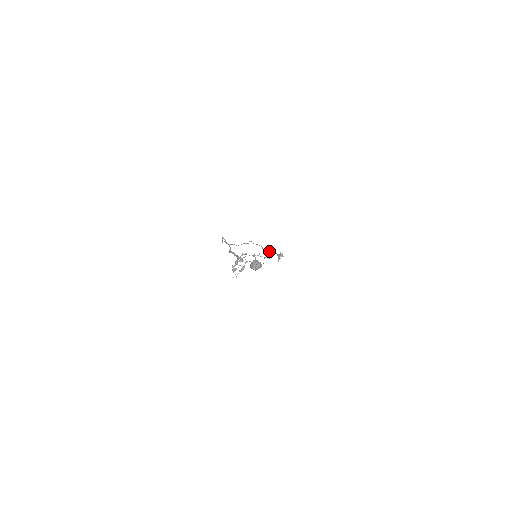
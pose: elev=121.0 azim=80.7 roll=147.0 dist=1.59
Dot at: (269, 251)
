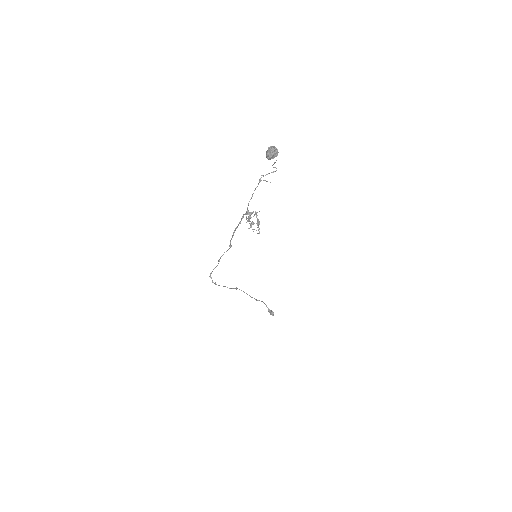
Dot at: (259, 300)
